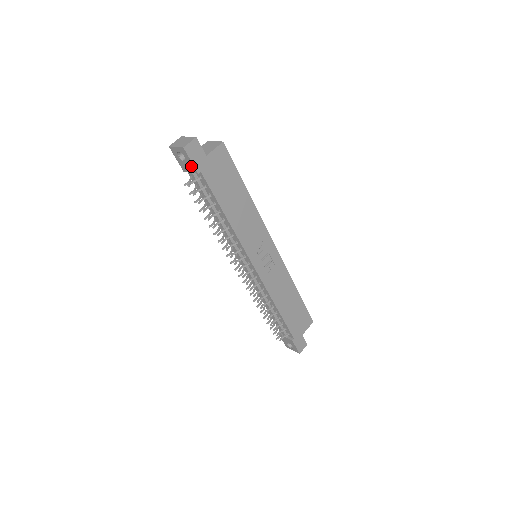
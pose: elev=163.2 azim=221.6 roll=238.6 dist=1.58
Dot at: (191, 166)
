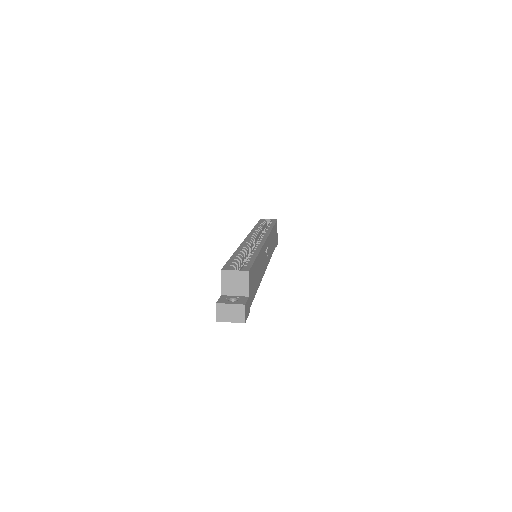
Dot at: occluded
